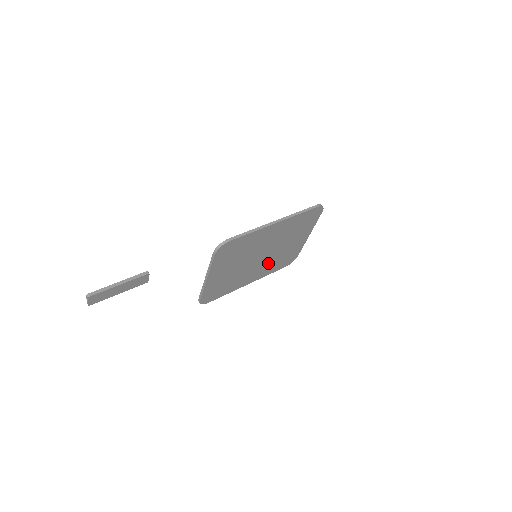
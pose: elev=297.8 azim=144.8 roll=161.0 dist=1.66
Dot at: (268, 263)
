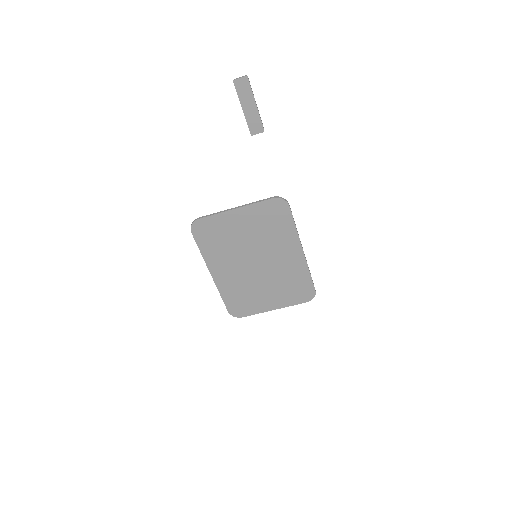
Dot at: (241, 280)
